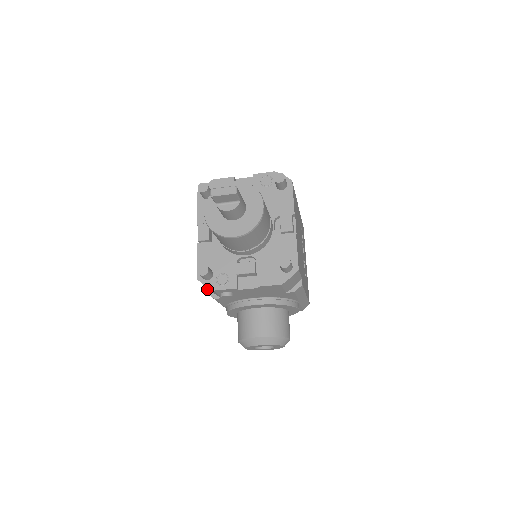
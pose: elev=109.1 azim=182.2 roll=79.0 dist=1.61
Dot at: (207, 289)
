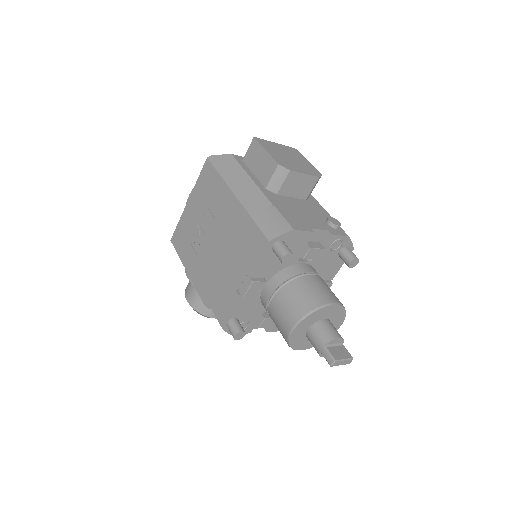
Dot at: (206, 301)
